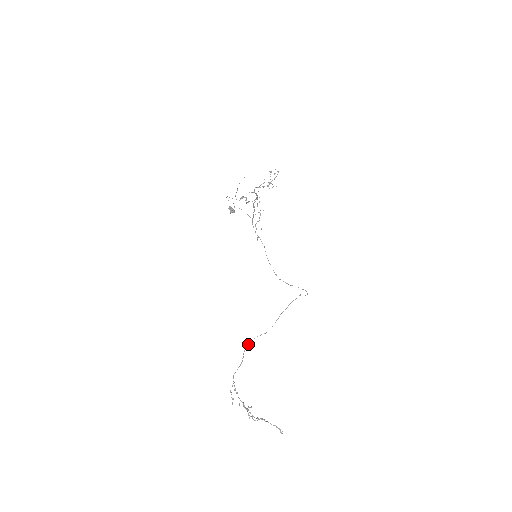
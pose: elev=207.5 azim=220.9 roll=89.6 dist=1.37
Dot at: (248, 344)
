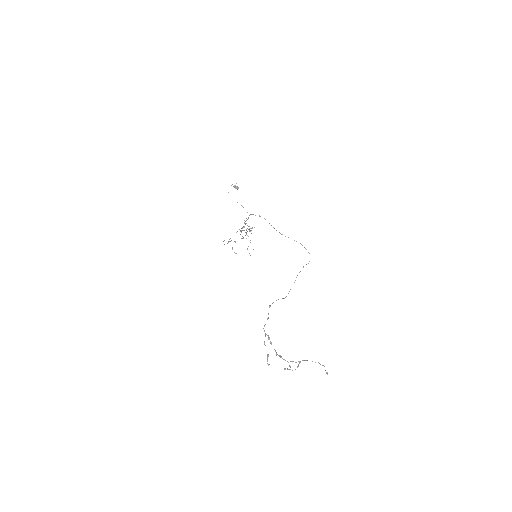
Dot at: (270, 305)
